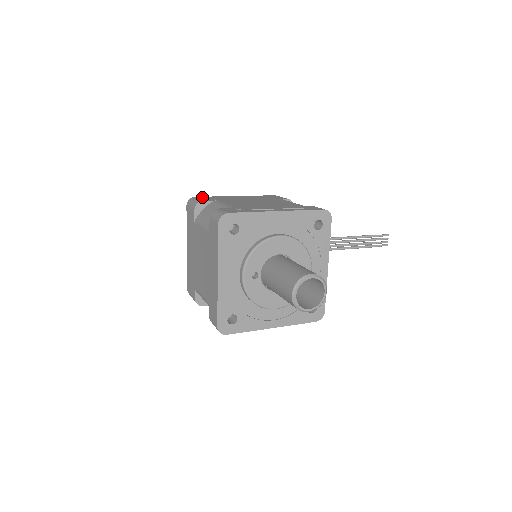
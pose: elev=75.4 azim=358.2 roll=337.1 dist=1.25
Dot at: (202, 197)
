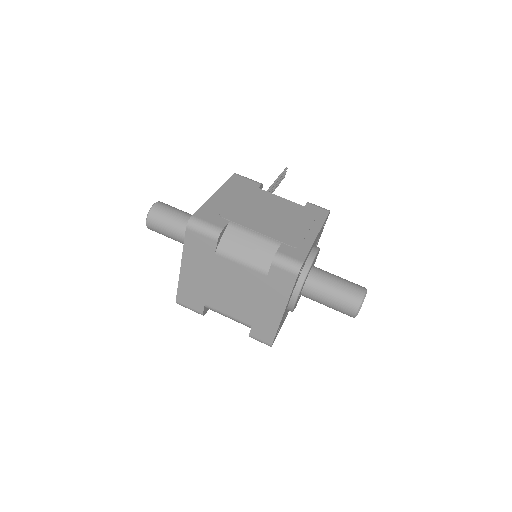
Dot at: (201, 214)
